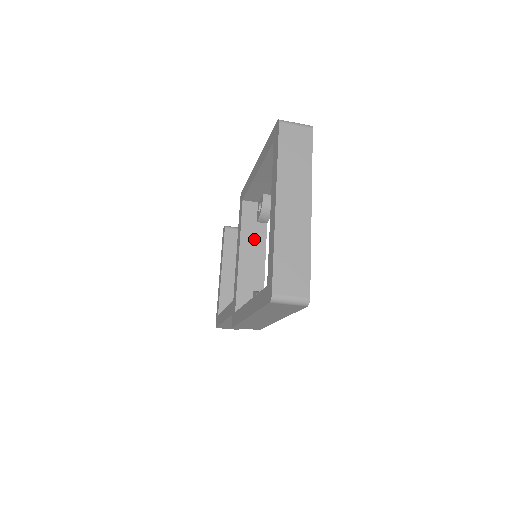
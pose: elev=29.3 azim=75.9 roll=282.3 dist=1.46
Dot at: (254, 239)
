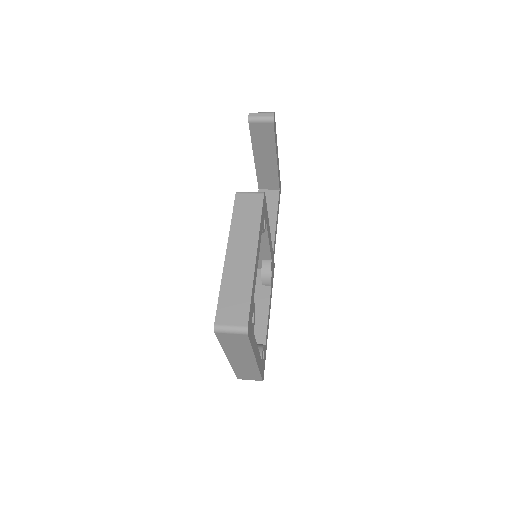
Dot at: occluded
